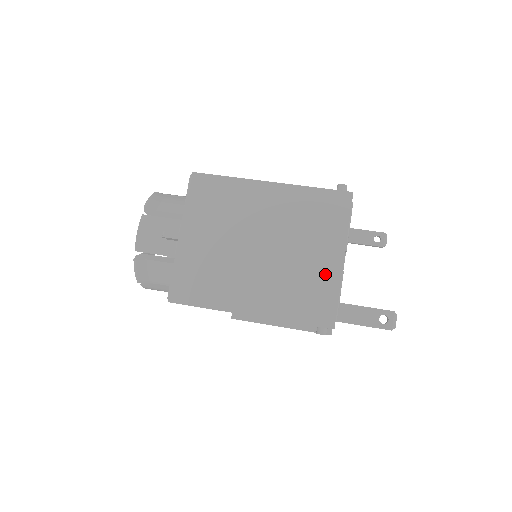
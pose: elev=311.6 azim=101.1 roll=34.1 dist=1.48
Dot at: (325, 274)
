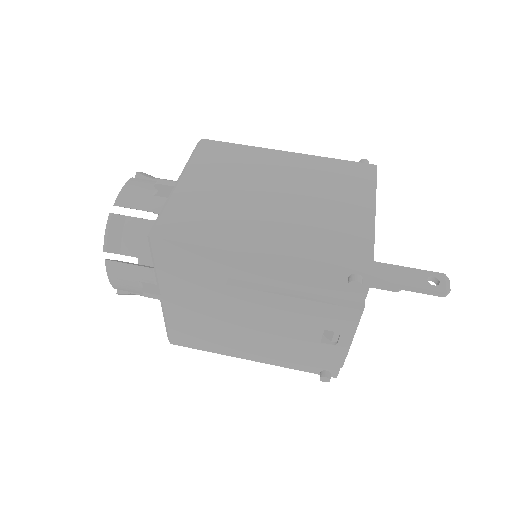
Dot at: (354, 224)
